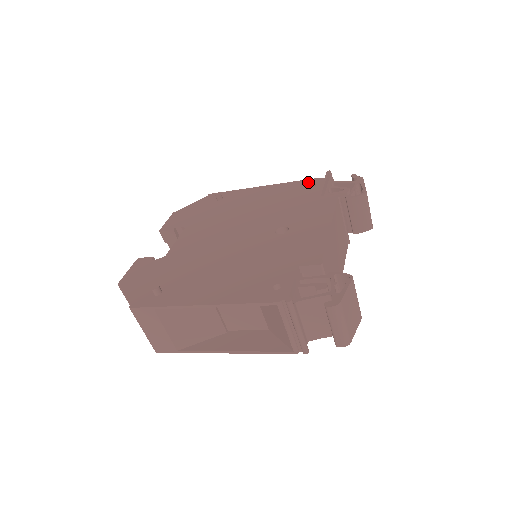
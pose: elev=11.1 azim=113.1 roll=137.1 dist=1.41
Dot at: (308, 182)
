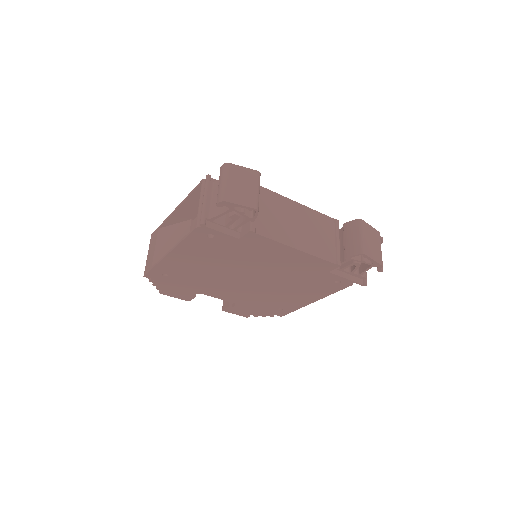
Dot at: occluded
